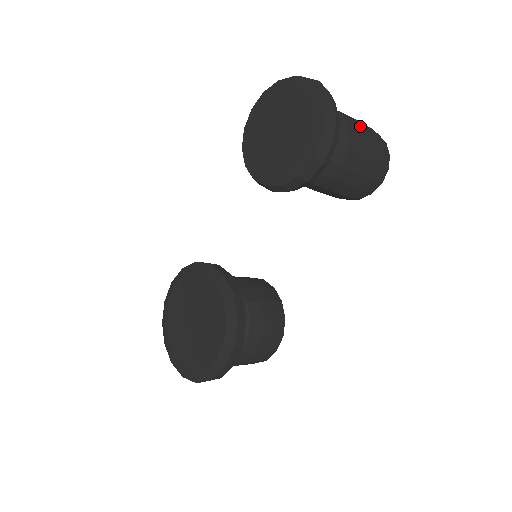
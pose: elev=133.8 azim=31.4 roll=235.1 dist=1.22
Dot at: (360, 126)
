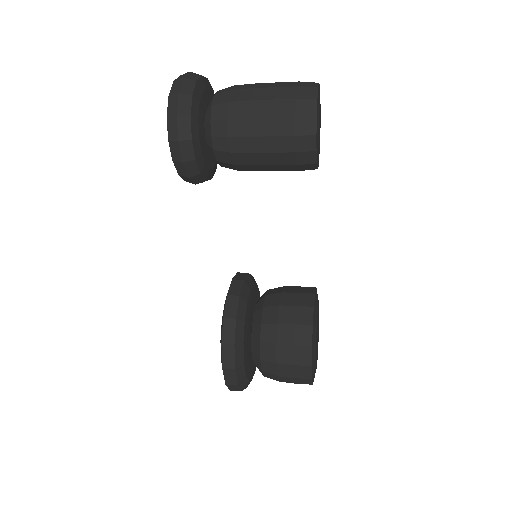
Dot at: (258, 87)
